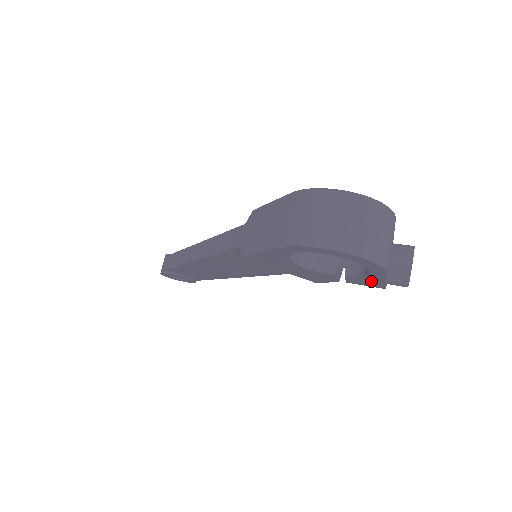
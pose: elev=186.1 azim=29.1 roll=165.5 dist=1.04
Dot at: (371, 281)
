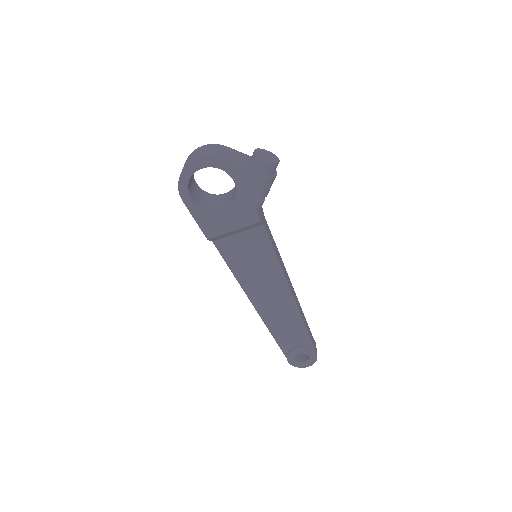
Dot at: (244, 178)
